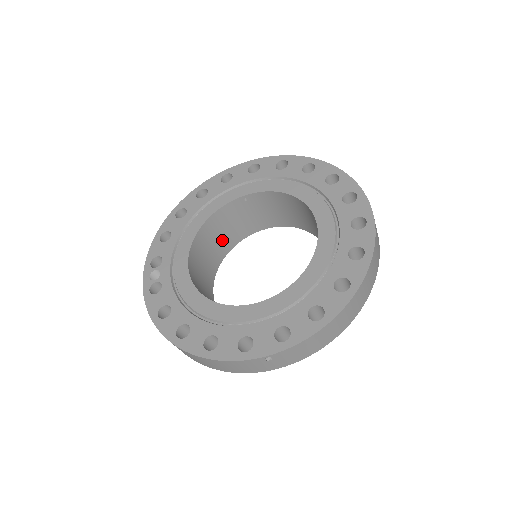
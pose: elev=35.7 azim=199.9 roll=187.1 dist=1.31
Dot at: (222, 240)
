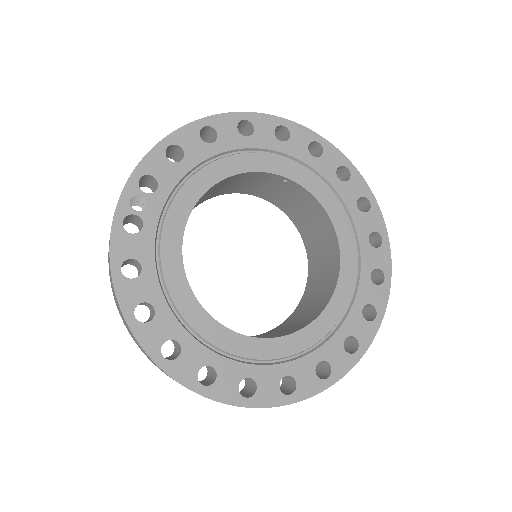
Dot at: (223, 188)
